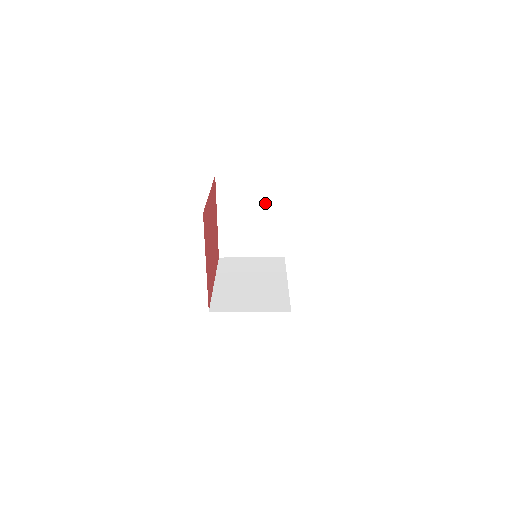
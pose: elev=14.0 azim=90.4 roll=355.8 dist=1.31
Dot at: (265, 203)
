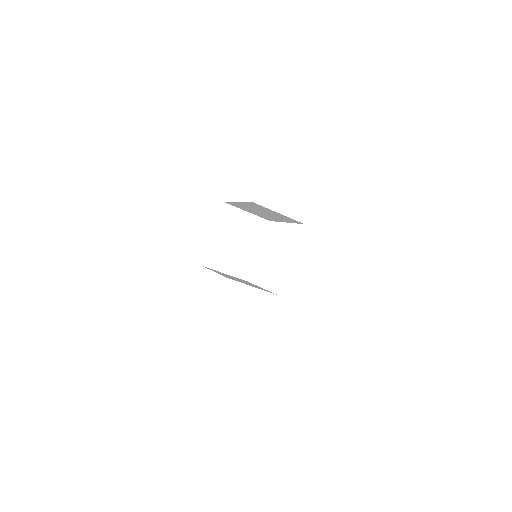
Dot at: (250, 235)
